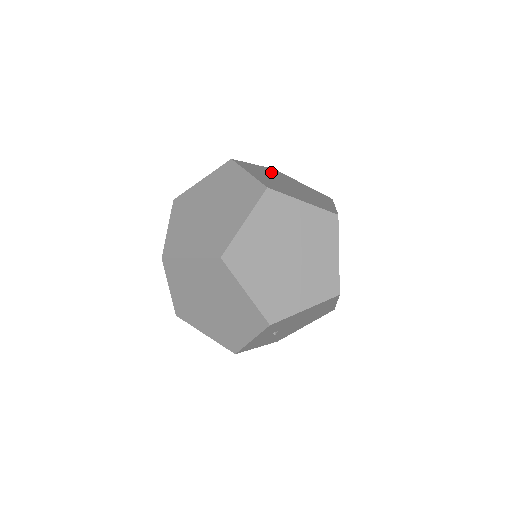
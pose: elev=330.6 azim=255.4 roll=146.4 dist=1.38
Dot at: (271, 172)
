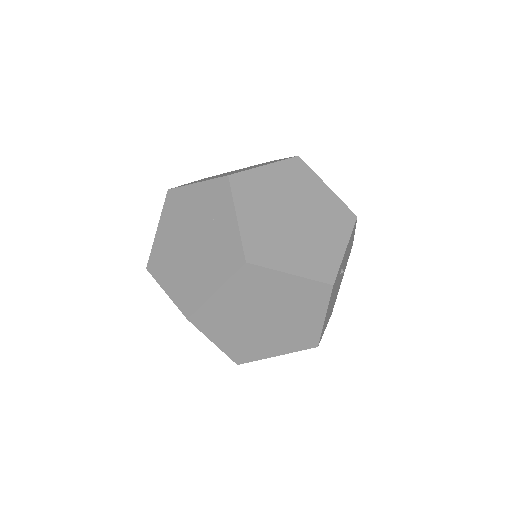
Dot at: occluded
